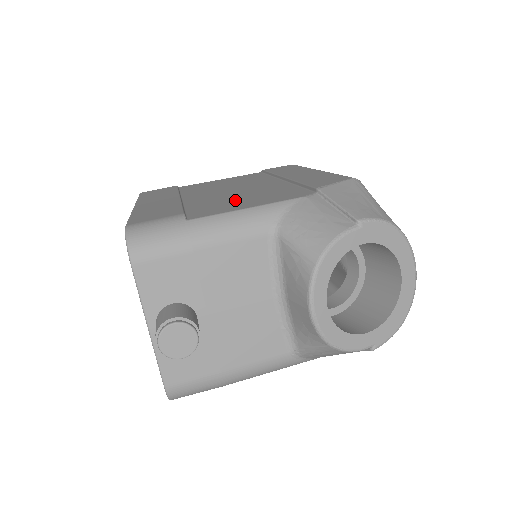
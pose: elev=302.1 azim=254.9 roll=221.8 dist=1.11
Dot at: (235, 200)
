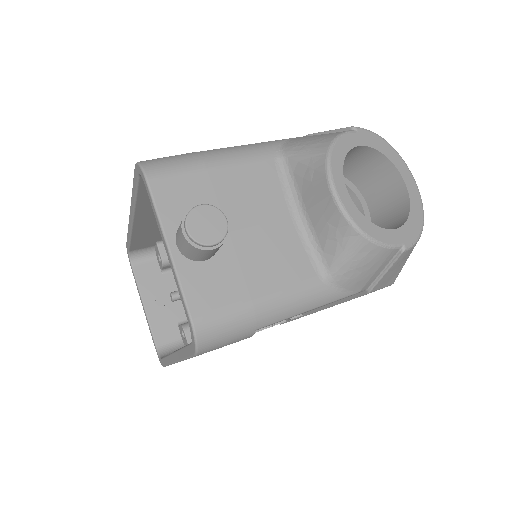
Dot at: occluded
